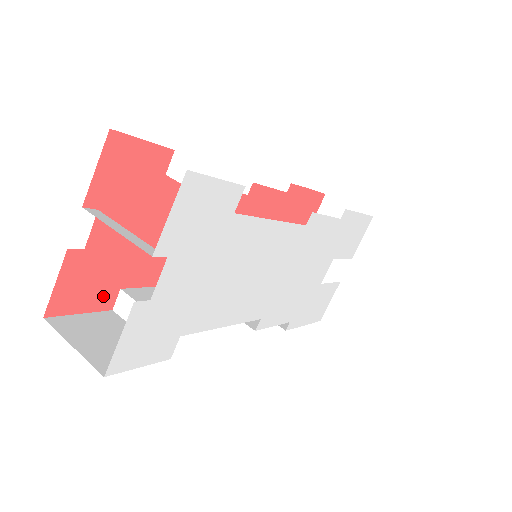
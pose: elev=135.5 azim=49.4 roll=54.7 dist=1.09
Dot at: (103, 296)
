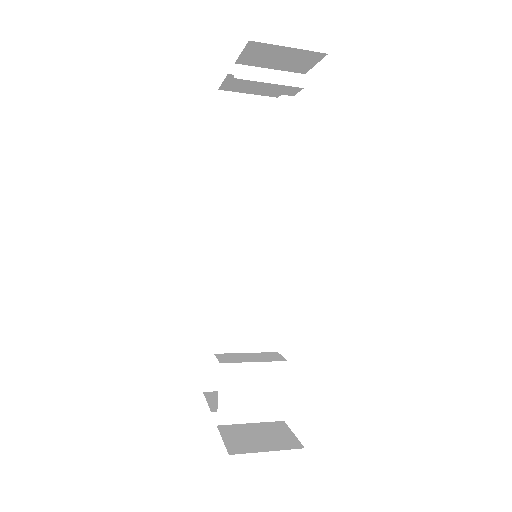
Dot at: occluded
